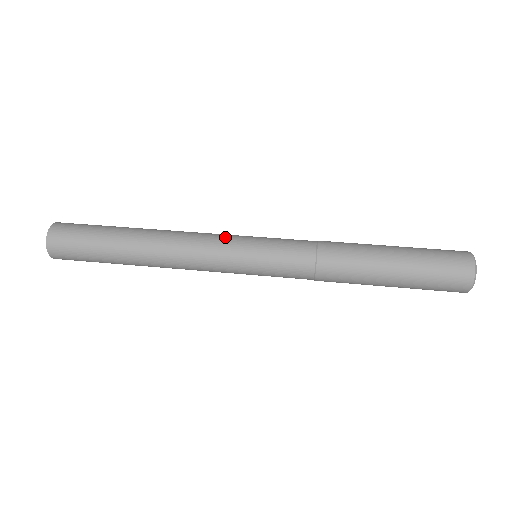
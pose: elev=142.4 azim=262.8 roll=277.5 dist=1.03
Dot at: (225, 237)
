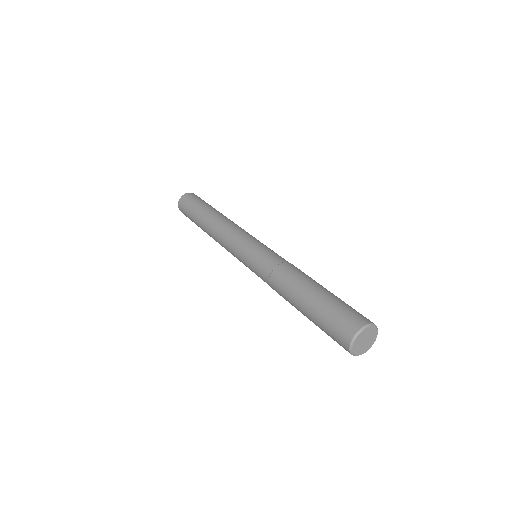
Dot at: (237, 239)
